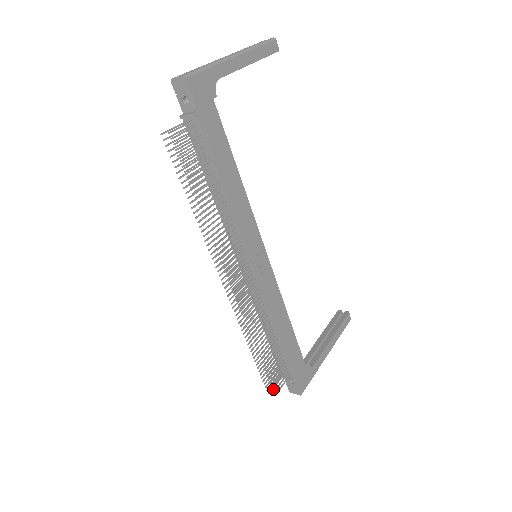
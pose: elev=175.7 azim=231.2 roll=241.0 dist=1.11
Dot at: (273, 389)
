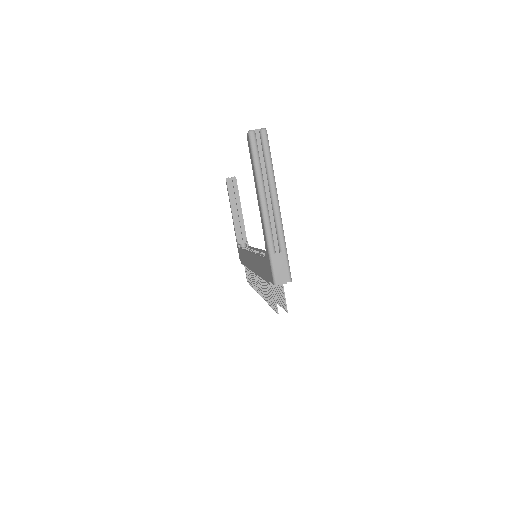
Dot at: occluded
